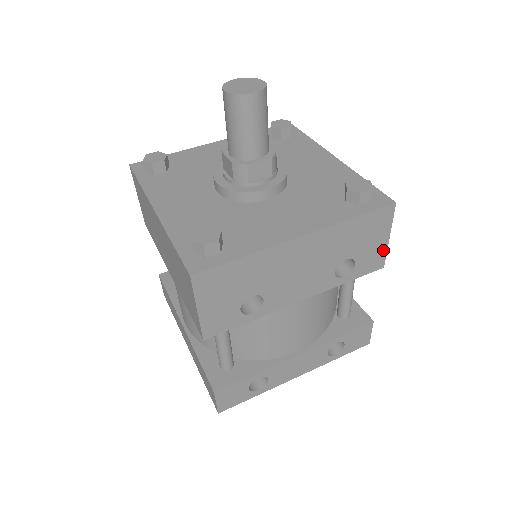
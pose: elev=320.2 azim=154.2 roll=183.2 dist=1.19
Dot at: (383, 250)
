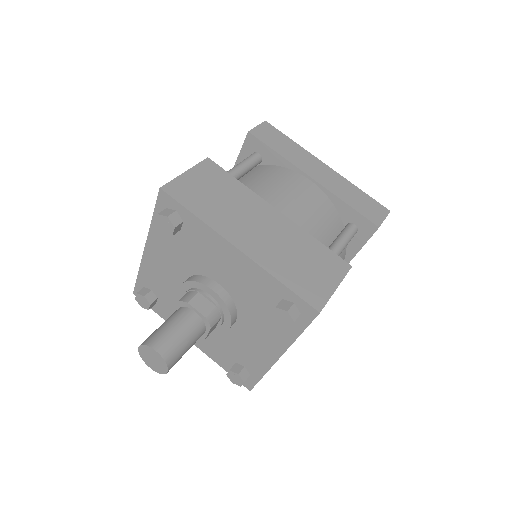
Dot at: (340, 282)
